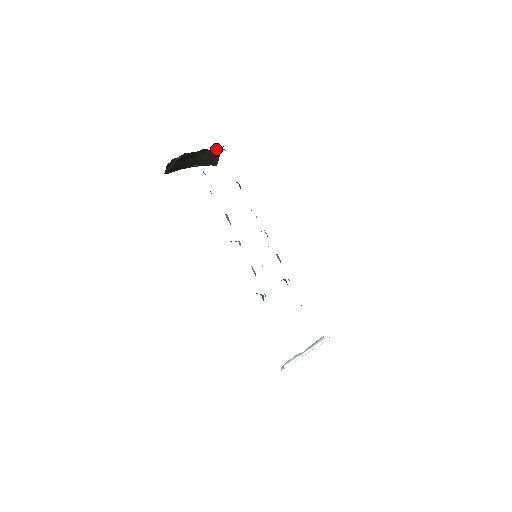
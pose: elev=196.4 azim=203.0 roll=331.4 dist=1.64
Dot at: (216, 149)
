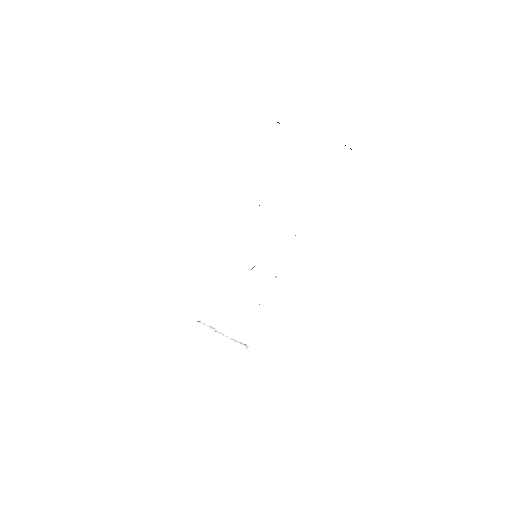
Dot at: occluded
